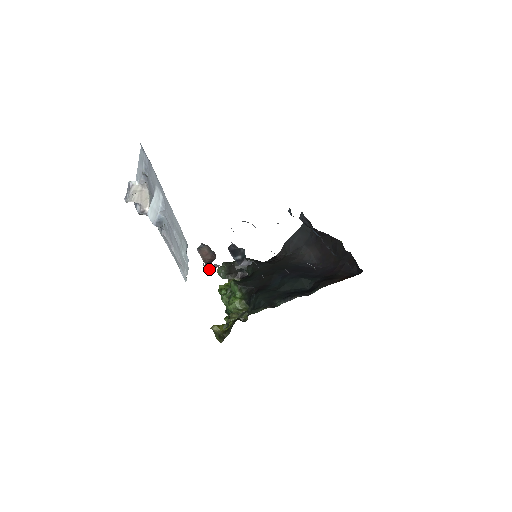
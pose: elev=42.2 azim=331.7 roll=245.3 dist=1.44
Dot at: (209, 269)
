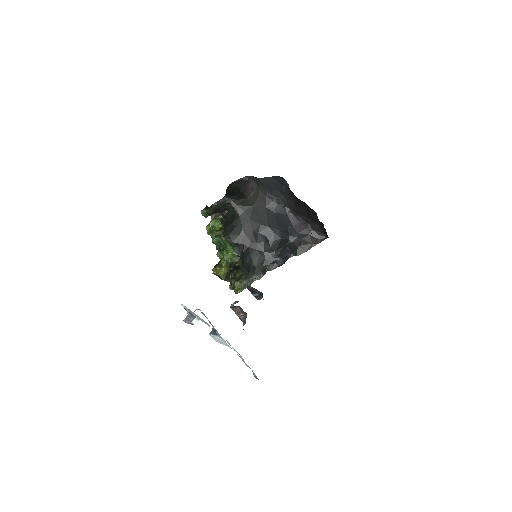
Dot at: occluded
